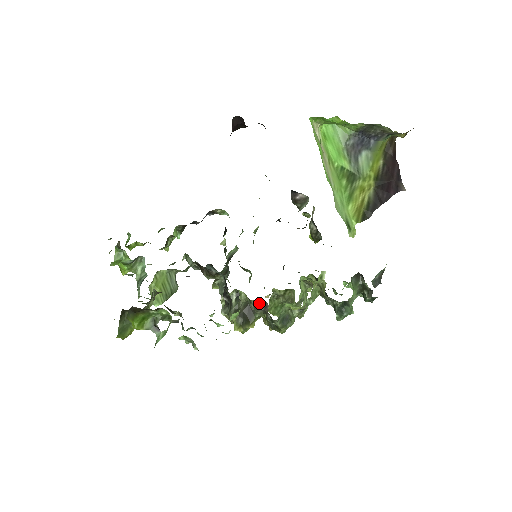
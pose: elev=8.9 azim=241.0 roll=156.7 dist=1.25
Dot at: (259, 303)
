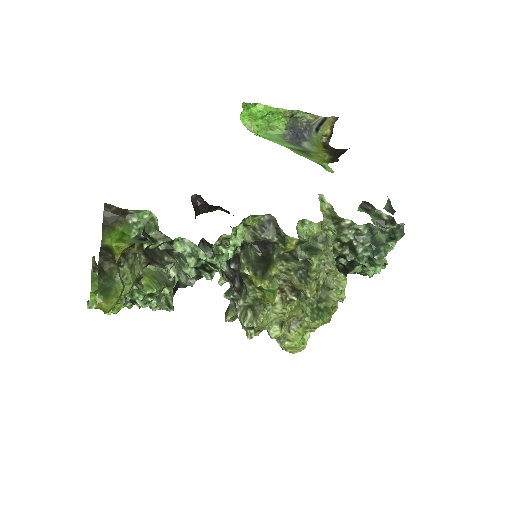
Dot at: (264, 222)
